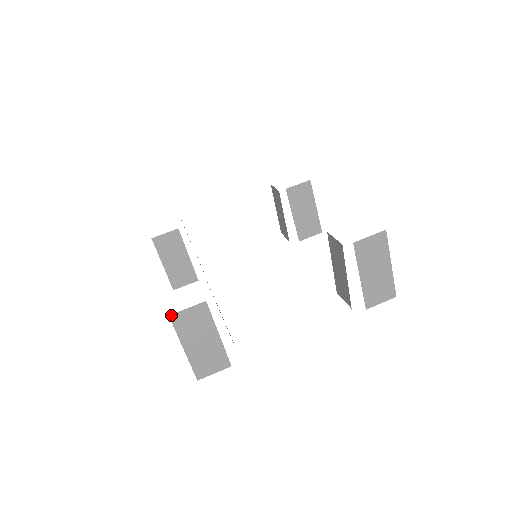
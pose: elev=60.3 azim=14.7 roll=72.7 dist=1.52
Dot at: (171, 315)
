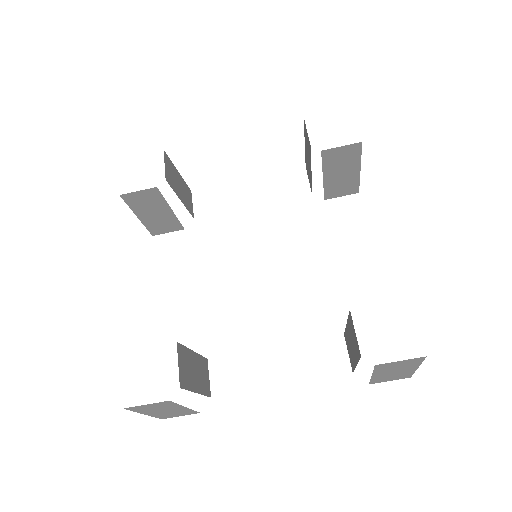
Dot at: (126, 408)
